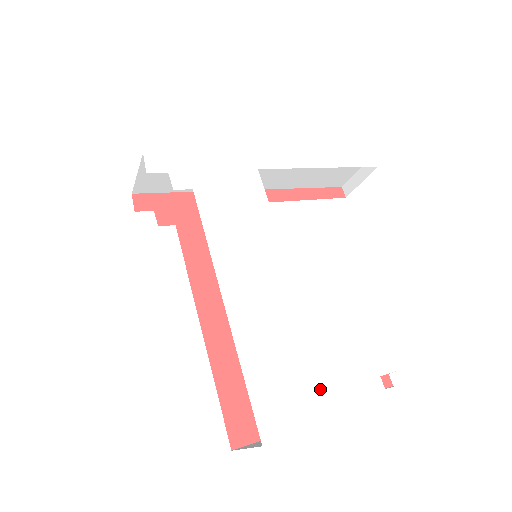
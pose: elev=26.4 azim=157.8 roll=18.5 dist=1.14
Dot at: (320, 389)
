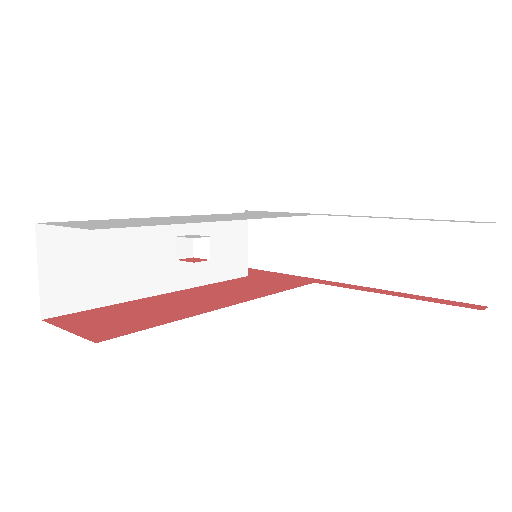
Dot at: (121, 226)
